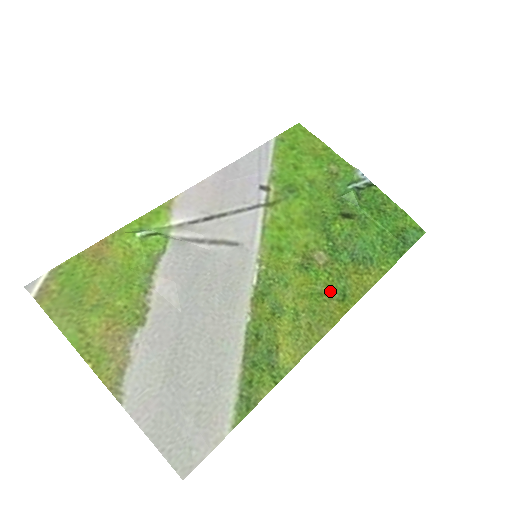
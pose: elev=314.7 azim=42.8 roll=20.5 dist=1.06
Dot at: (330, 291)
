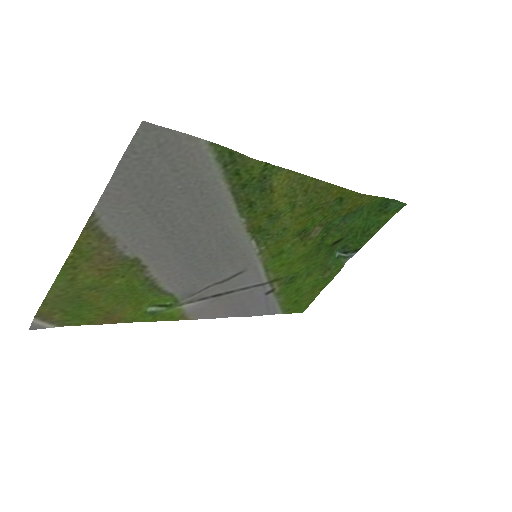
Dot at: (326, 208)
